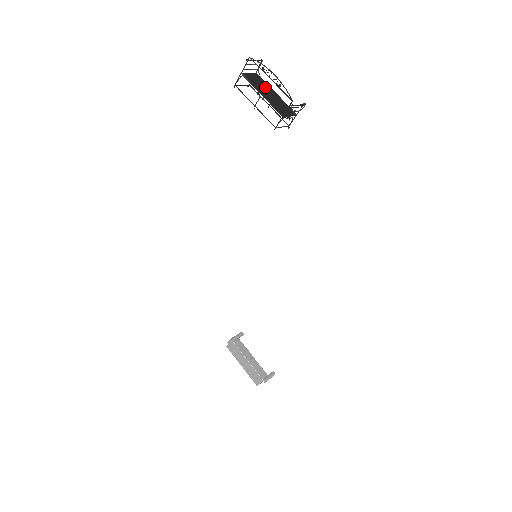
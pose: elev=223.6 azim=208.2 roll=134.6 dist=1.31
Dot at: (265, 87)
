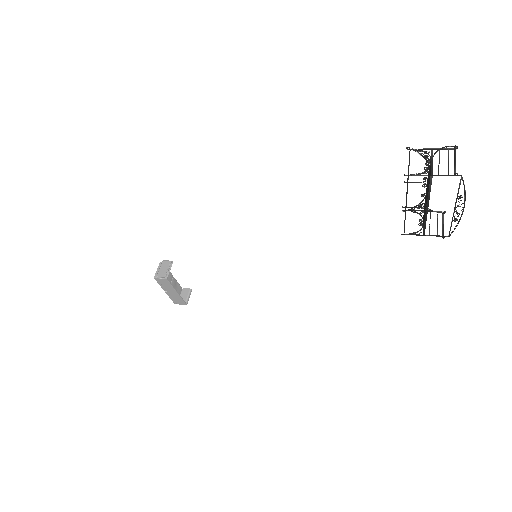
Dot at: occluded
